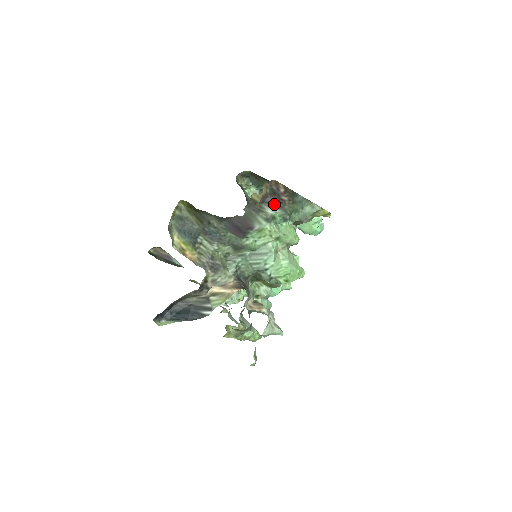
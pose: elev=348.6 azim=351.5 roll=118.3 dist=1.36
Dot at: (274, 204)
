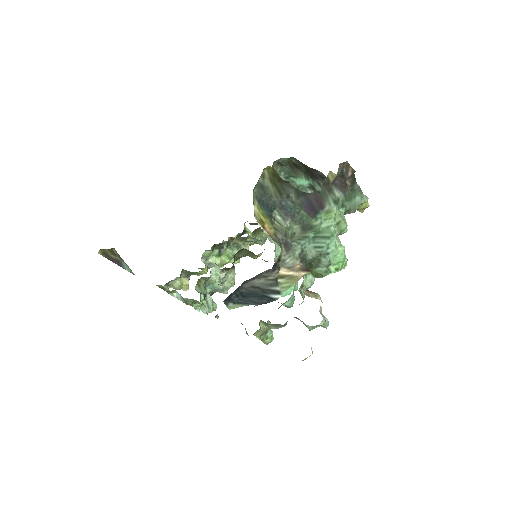
Dot at: (340, 187)
